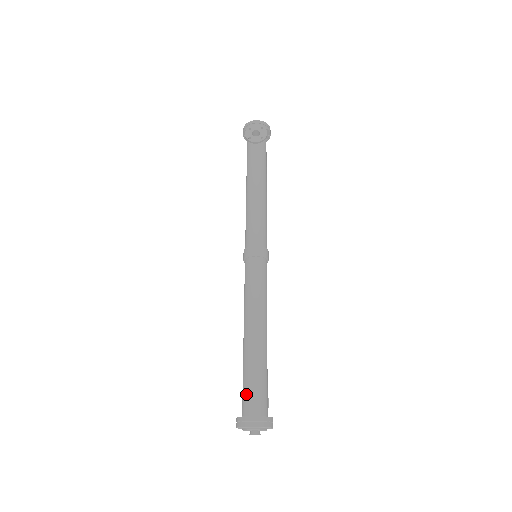
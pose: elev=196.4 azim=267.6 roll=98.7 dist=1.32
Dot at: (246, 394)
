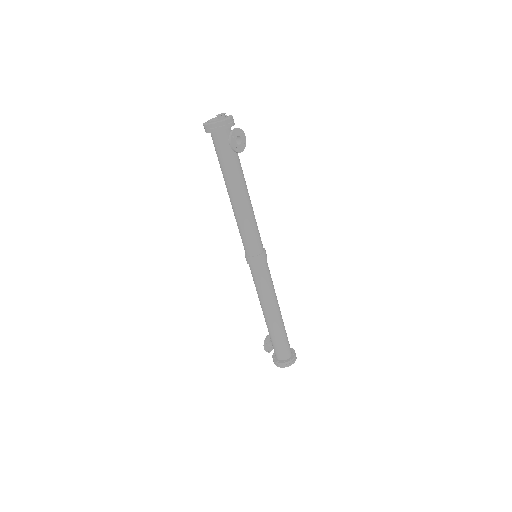
Dot at: (283, 349)
